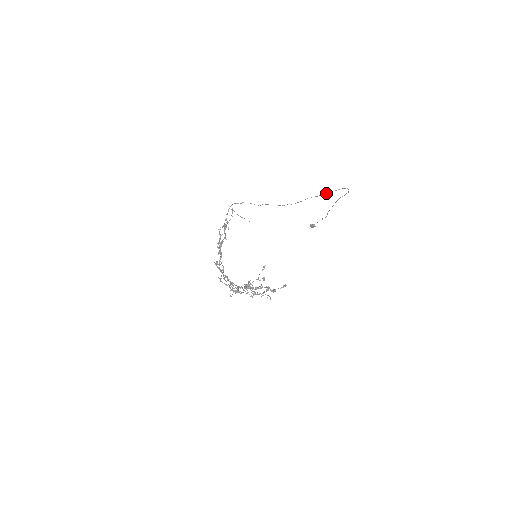
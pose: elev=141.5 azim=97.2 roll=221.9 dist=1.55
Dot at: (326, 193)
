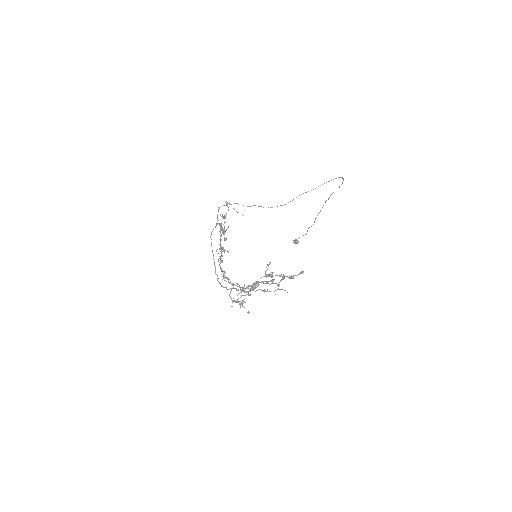
Dot at: (320, 185)
